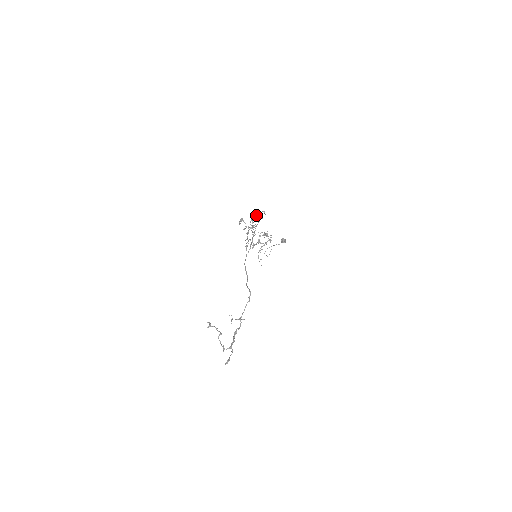
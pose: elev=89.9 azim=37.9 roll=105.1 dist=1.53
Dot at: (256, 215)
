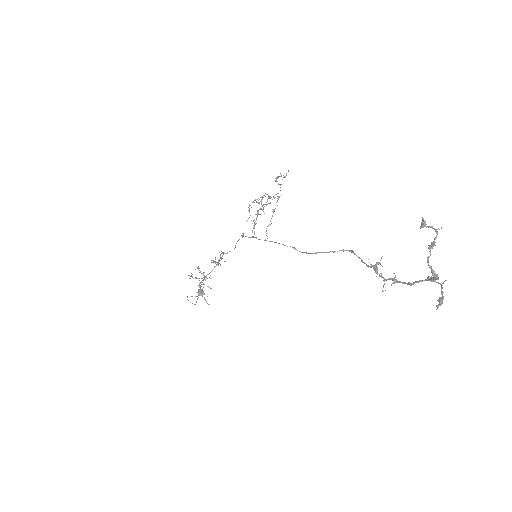
Dot at: (257, 199)
